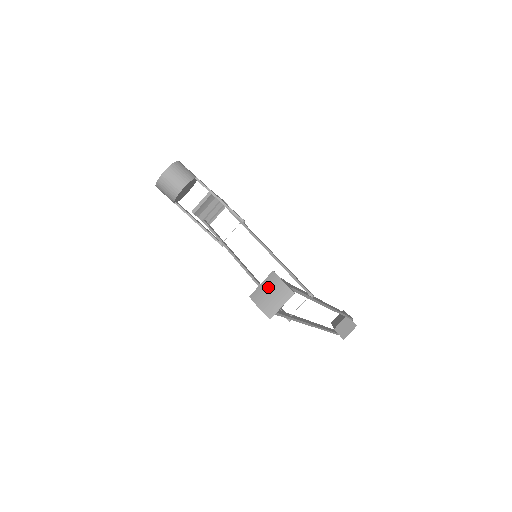
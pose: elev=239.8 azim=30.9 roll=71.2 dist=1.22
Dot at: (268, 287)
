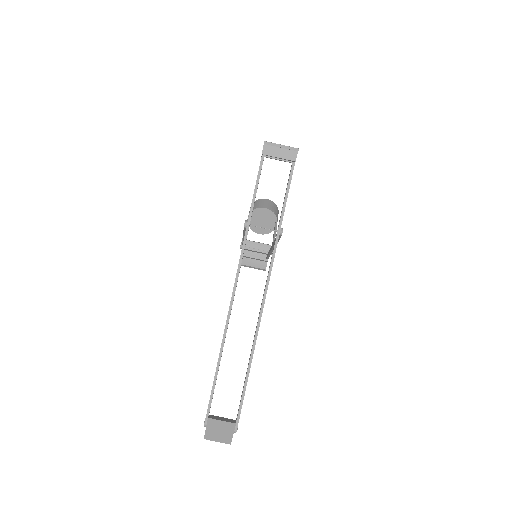
Dot at: occluded
